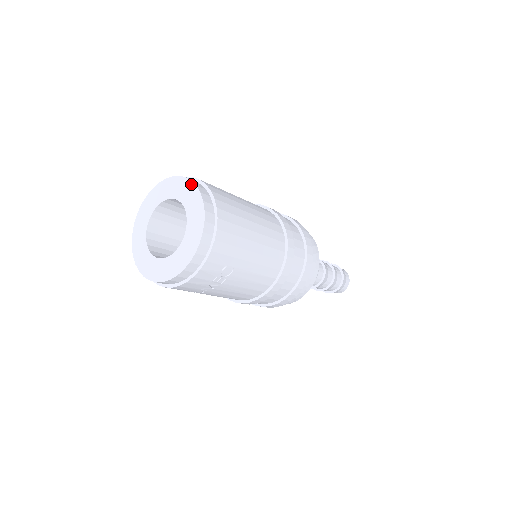
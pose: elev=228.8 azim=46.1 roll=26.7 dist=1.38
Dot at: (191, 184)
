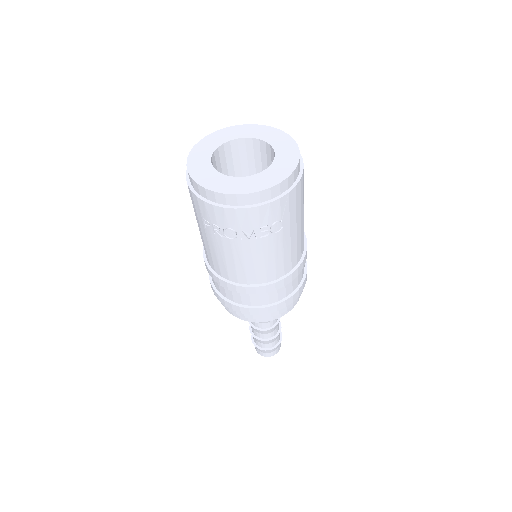
Dot at: (287, 136)
